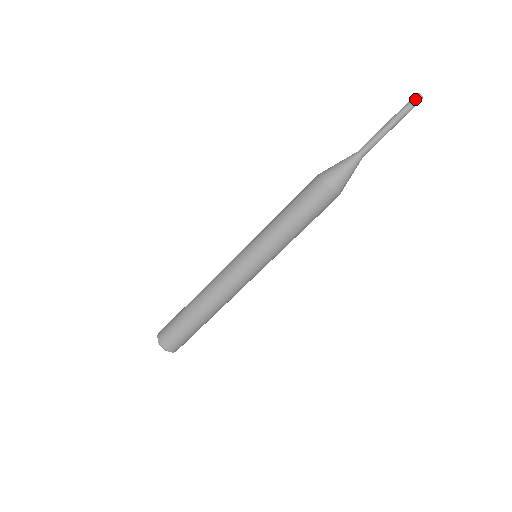
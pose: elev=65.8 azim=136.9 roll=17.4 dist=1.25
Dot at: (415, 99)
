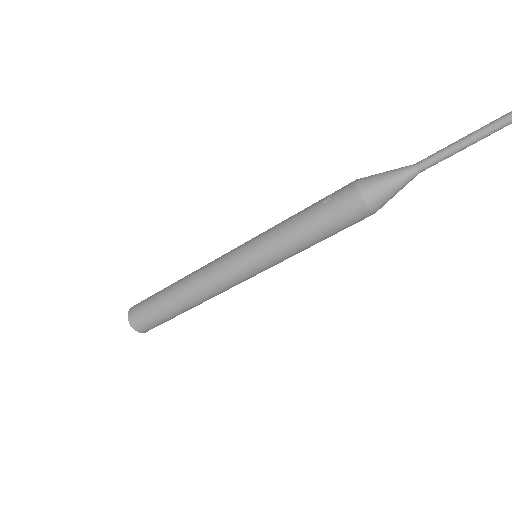
Dot at: out of frame
